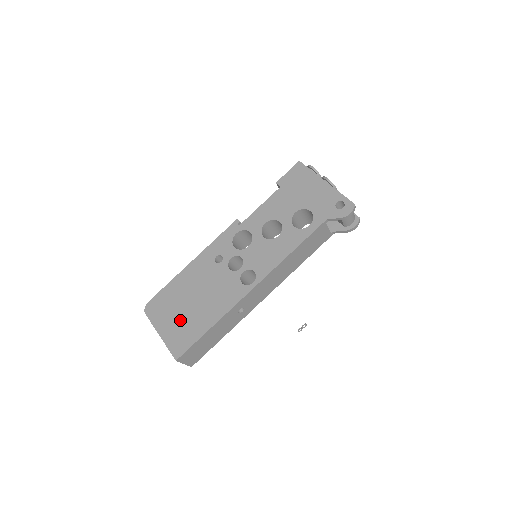
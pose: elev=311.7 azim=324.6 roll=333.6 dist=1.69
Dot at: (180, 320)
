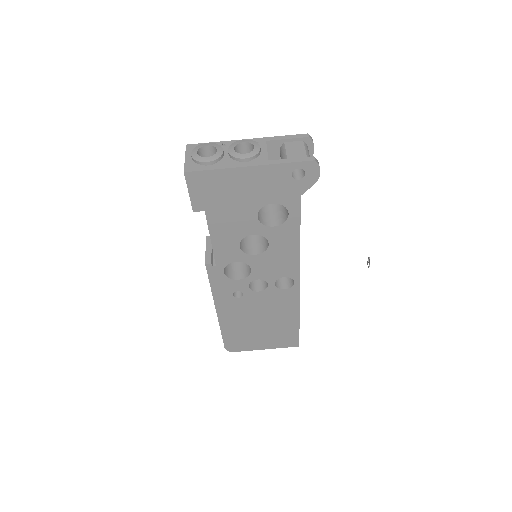
Dot at: (268, 336)
